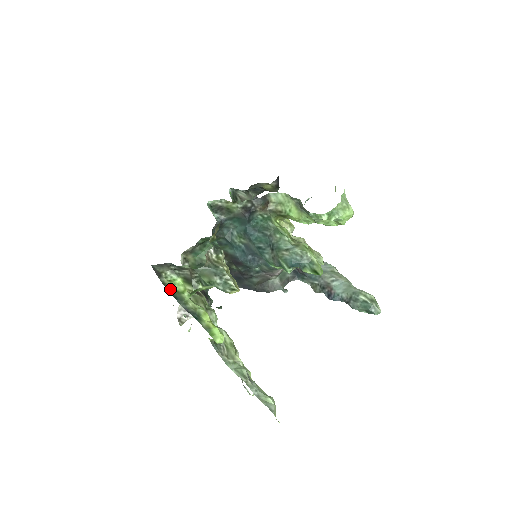
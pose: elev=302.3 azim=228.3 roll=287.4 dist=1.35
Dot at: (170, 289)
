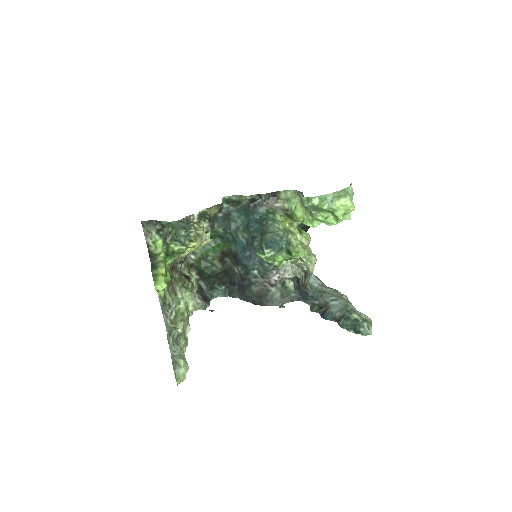
Dot at: (151, 250)
